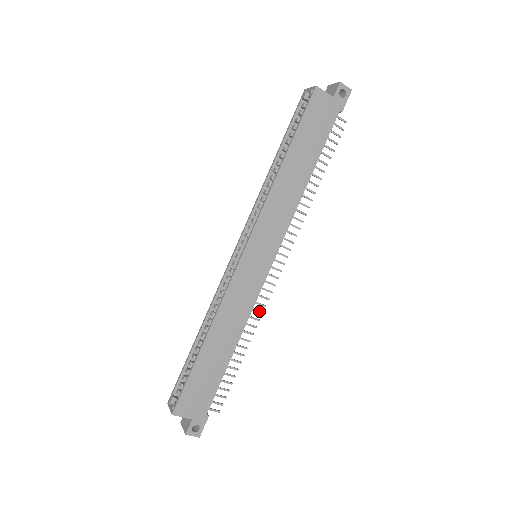
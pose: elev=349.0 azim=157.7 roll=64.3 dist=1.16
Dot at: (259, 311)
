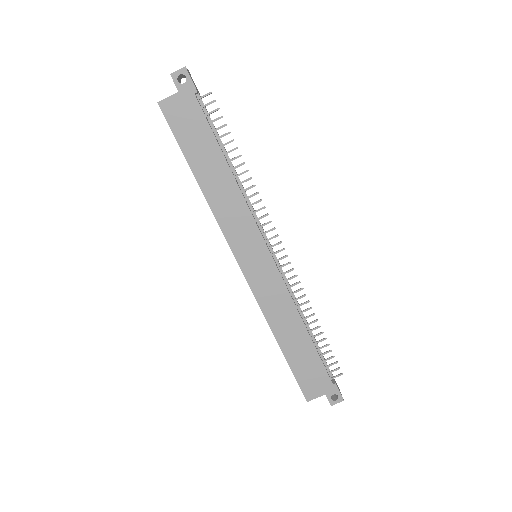
Dot at: (298, 290)
